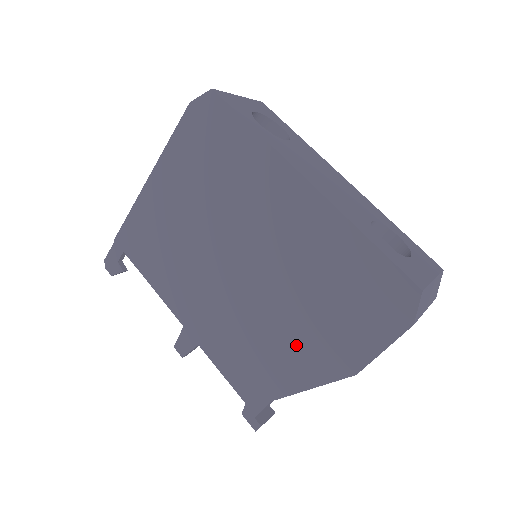
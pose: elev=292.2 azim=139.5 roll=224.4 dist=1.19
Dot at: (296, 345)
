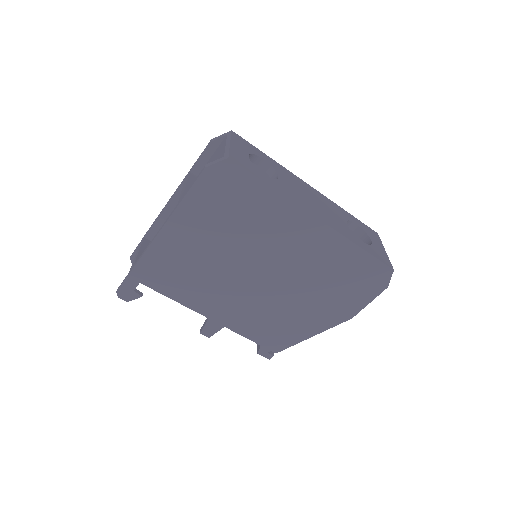
Dot at: (311, 313)
